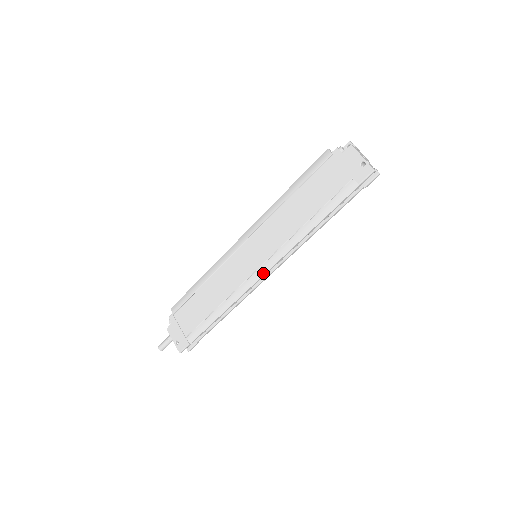
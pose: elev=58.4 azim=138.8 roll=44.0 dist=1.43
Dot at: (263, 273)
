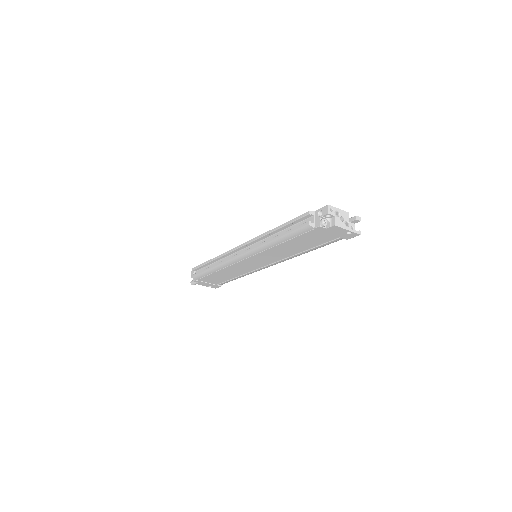
Dot at: occluded
